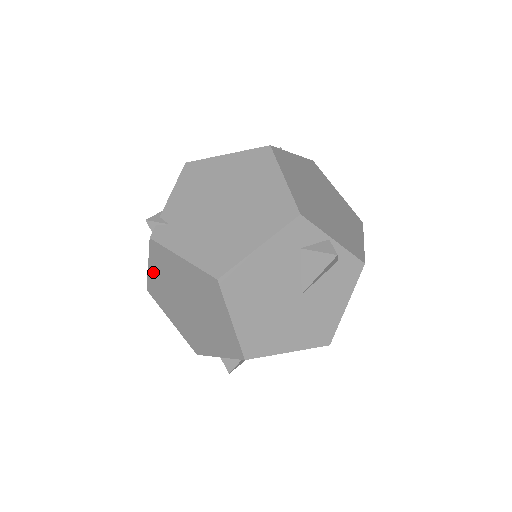
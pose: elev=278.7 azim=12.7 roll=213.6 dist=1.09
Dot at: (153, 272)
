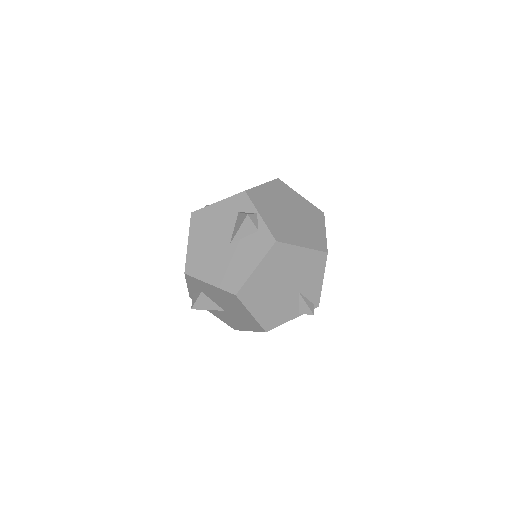
Dot at: occluded
